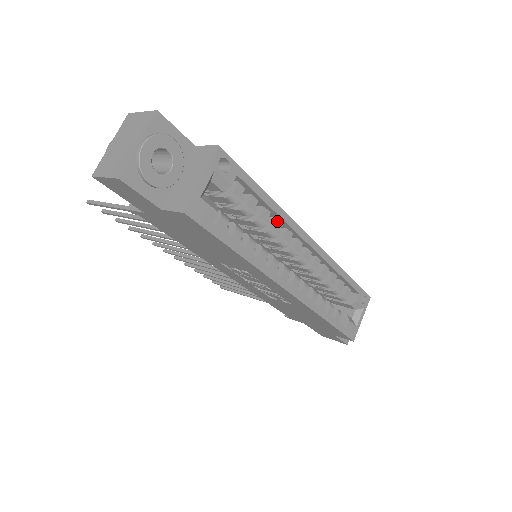
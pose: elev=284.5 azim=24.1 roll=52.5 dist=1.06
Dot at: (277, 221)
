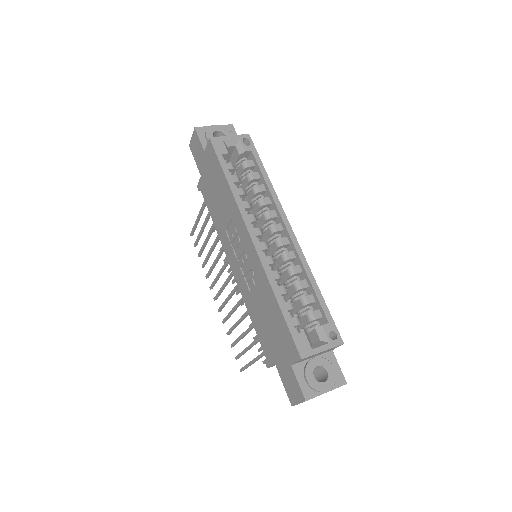
Dot at: (269, 199)
